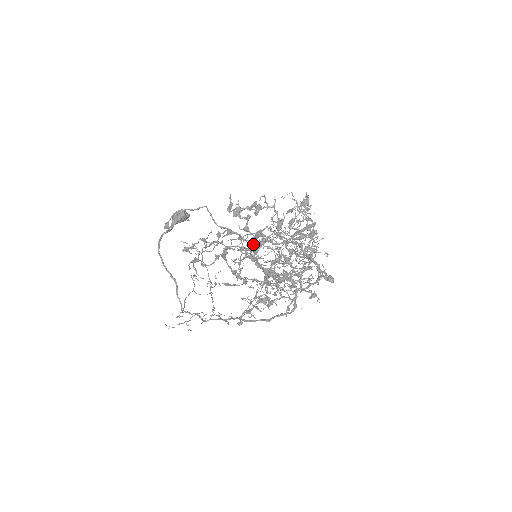
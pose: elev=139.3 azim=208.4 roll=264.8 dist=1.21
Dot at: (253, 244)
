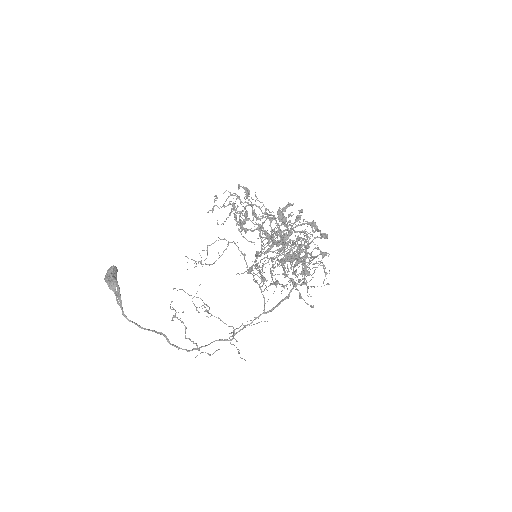
Dot at: (285, 244)
